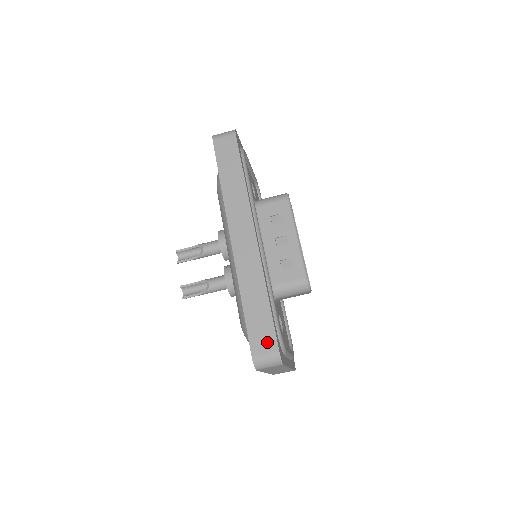
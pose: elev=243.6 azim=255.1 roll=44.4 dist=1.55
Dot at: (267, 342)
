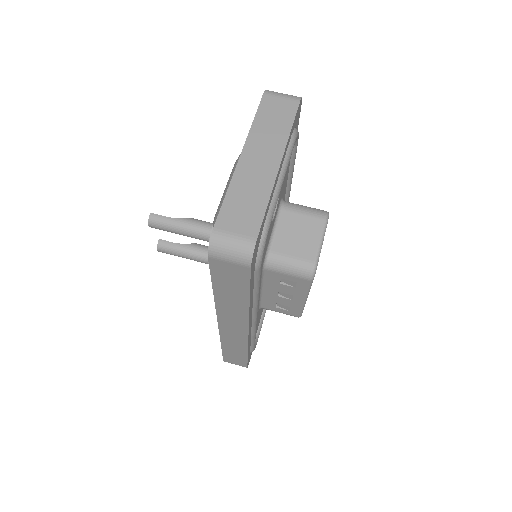
Dot at: occluded
